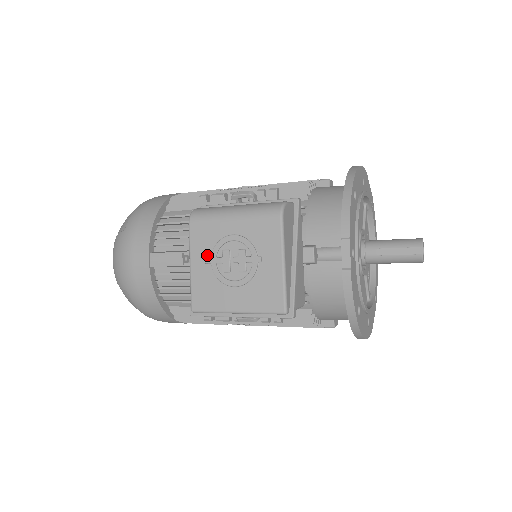
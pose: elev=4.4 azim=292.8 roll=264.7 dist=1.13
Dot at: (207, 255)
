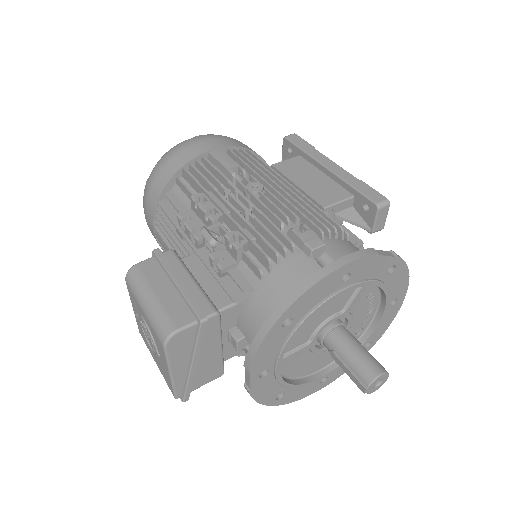
Dot at: (137, 313)
